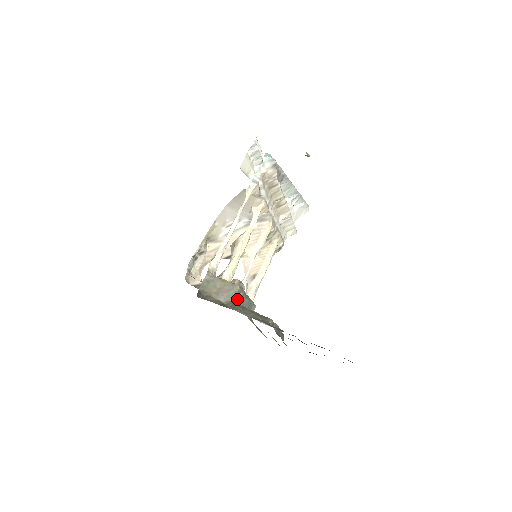
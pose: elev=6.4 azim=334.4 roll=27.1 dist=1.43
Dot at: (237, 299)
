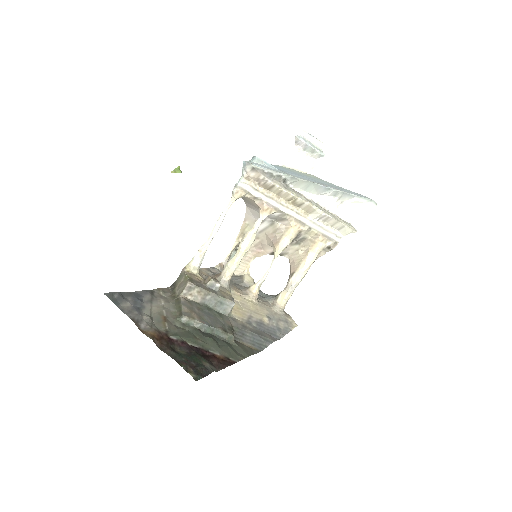
Dot at: (189, 294)
